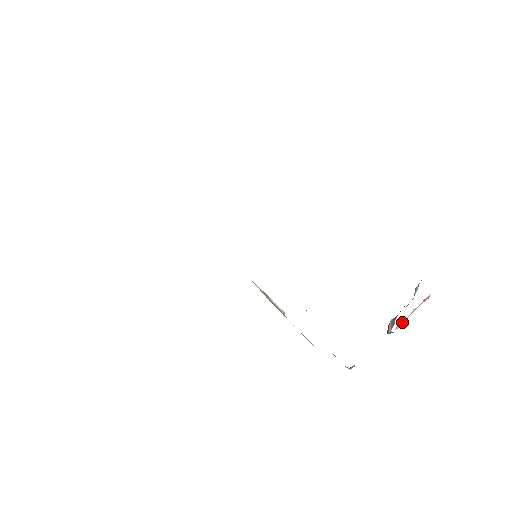
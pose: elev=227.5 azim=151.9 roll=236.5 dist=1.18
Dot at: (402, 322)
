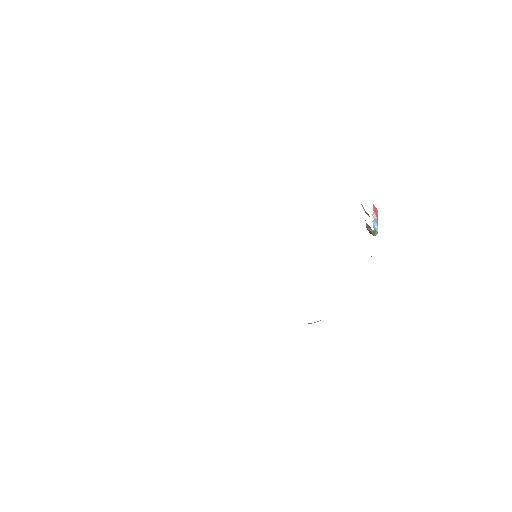
Dot at: (377, 228)
